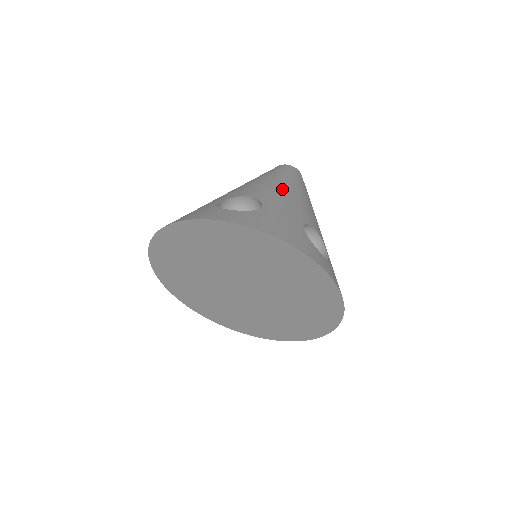
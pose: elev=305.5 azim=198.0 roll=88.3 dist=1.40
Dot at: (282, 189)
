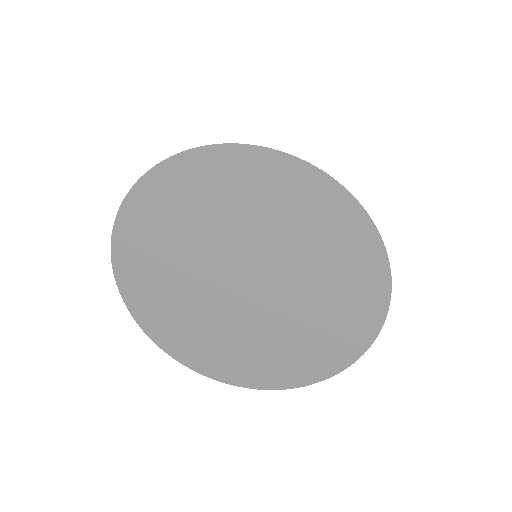
Dot at: occluded
